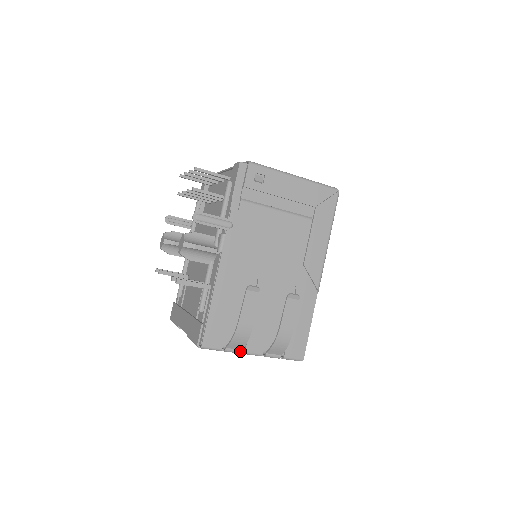
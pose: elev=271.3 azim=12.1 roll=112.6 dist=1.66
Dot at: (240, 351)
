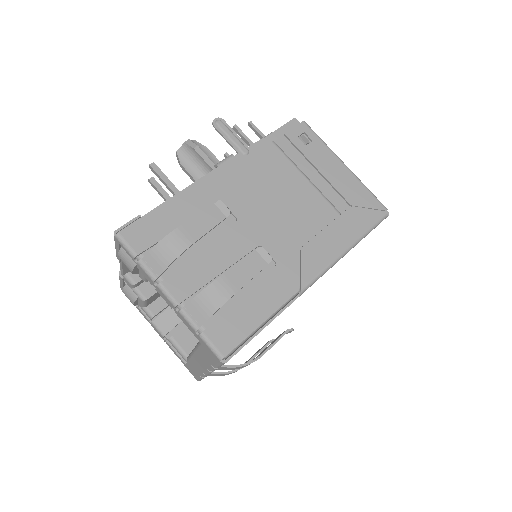
Dot at: (155, 276)
